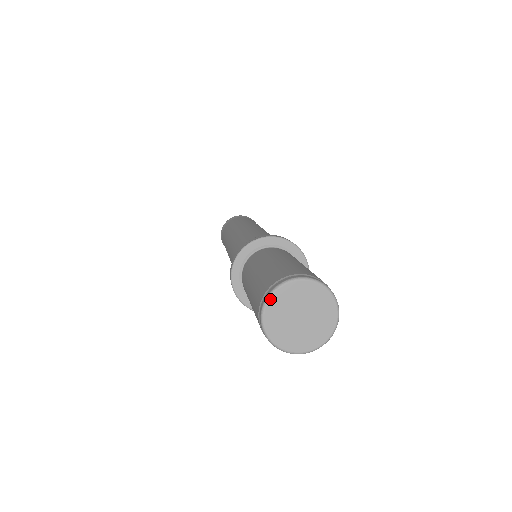
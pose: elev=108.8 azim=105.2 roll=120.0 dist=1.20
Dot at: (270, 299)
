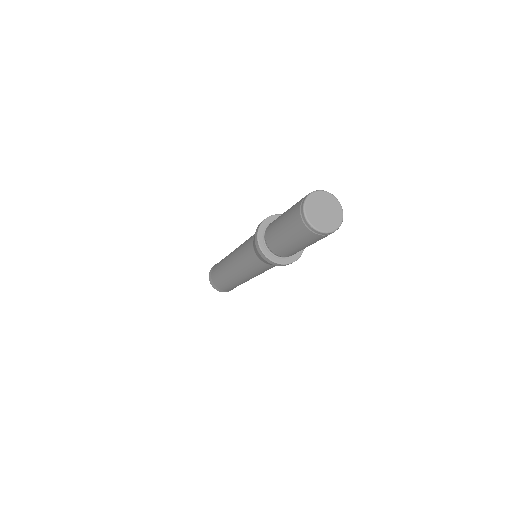
Dot at: (306, 205)
